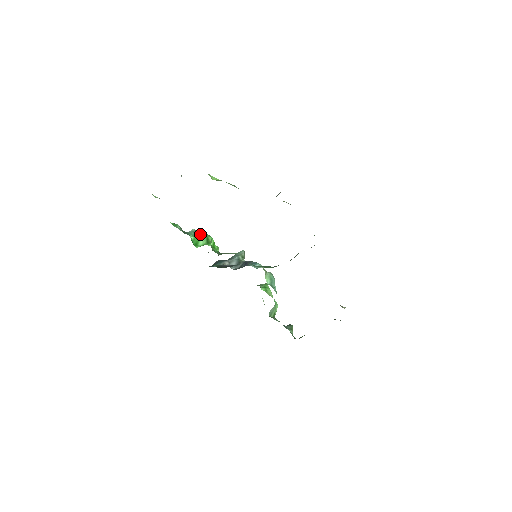
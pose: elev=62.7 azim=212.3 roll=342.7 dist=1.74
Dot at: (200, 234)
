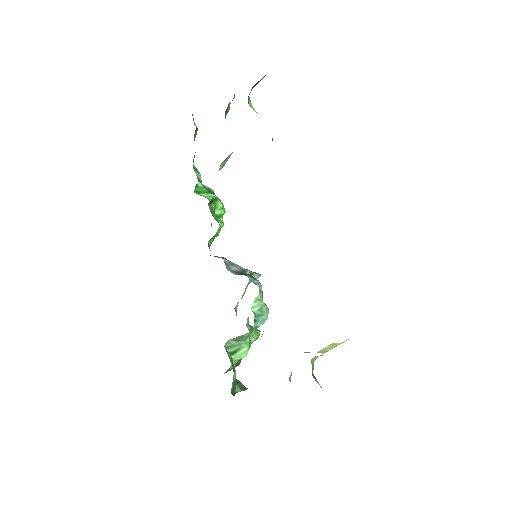
Dot at: (214, 194)
